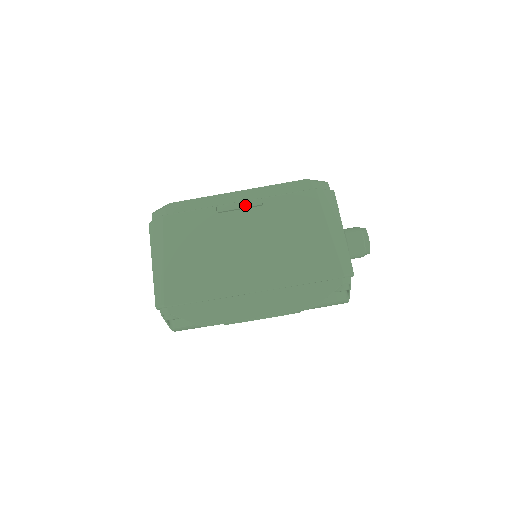
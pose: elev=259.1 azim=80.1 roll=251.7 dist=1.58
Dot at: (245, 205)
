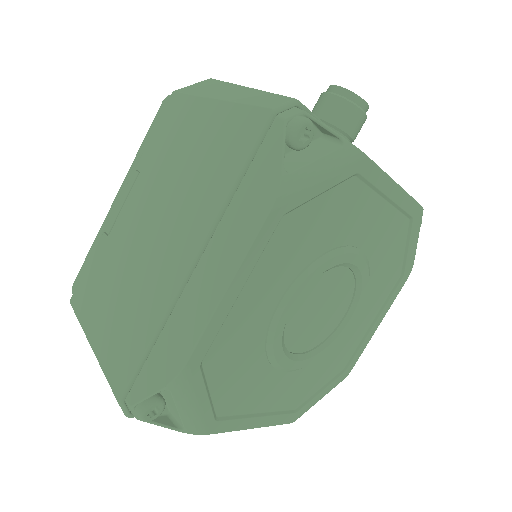
Dot at: (125, 195)
